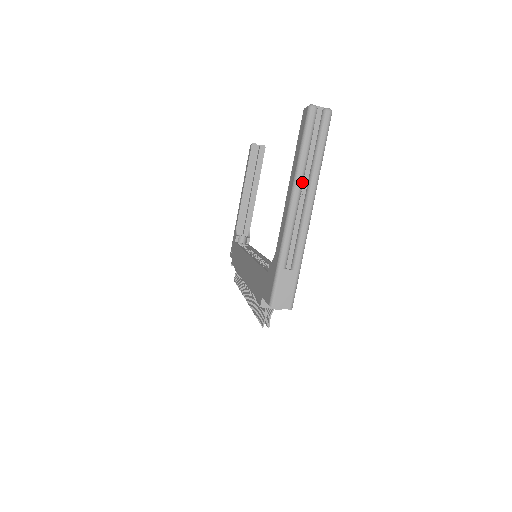
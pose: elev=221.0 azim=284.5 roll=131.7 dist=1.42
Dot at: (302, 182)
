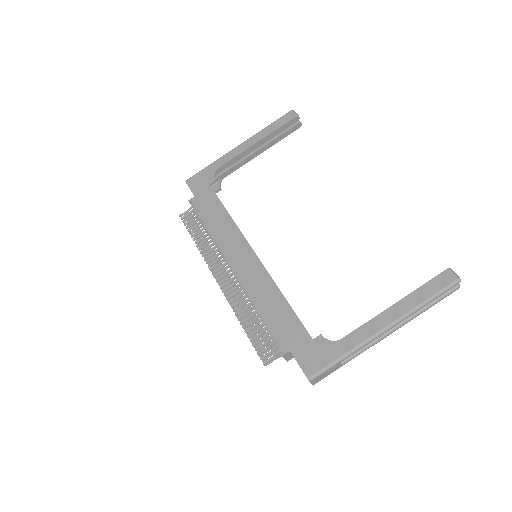
Dot at: (405, 318)
